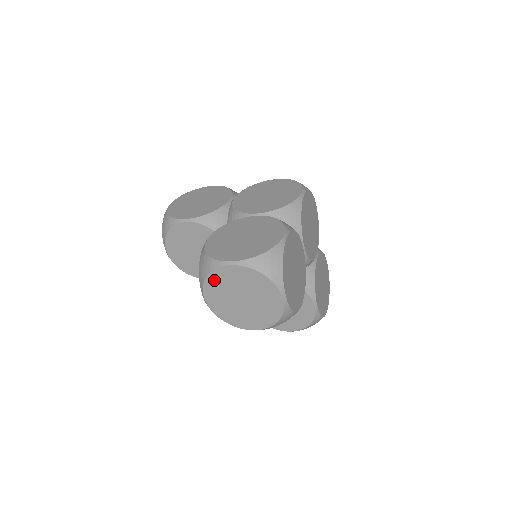
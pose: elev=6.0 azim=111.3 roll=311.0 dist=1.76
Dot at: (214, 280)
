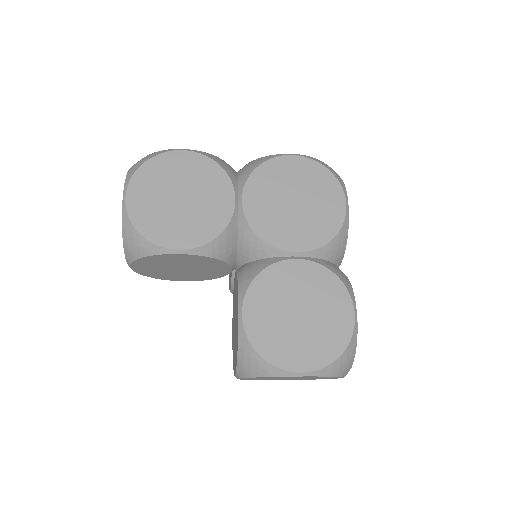
Dot at: (265, 377)
